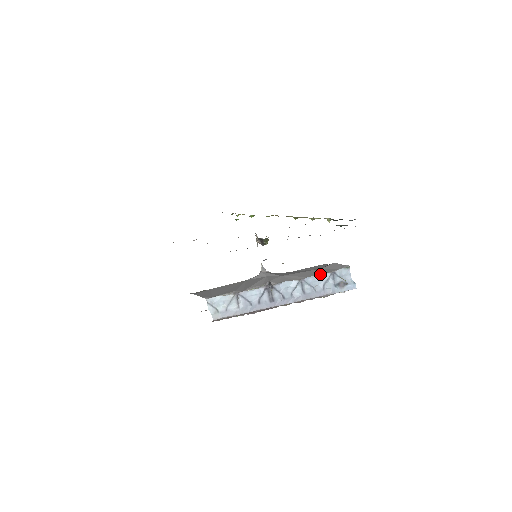
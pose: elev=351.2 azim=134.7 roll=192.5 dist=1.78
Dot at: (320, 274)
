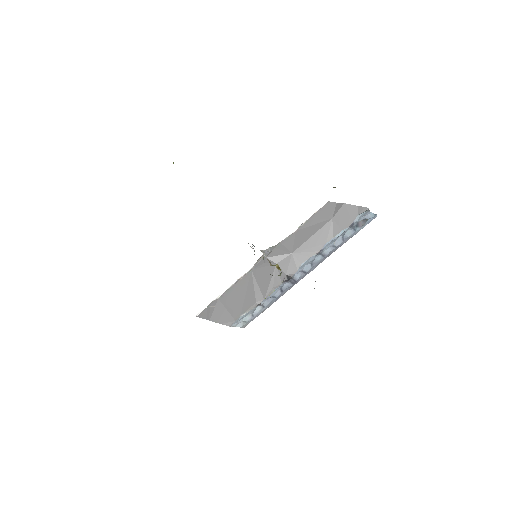
Dot at: (337, 233)
